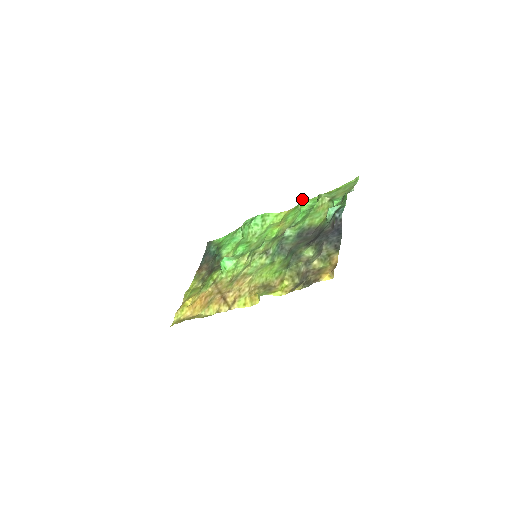
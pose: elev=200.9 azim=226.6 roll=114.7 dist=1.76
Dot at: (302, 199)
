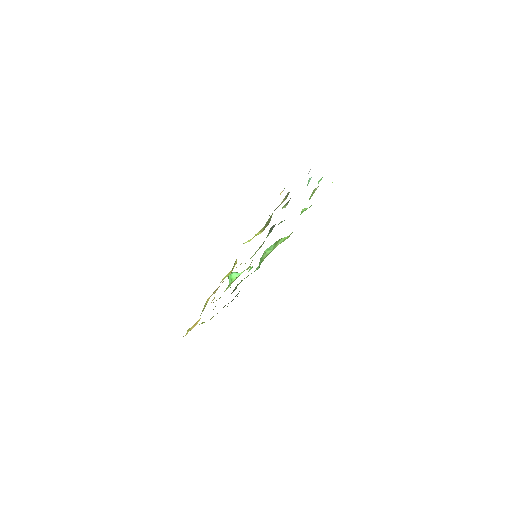
Dot at: (304, 208)
